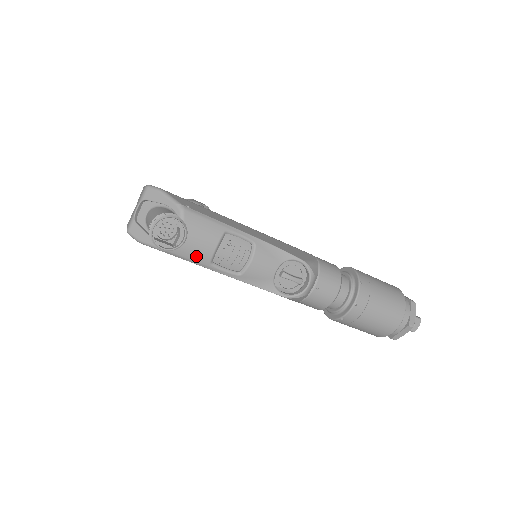
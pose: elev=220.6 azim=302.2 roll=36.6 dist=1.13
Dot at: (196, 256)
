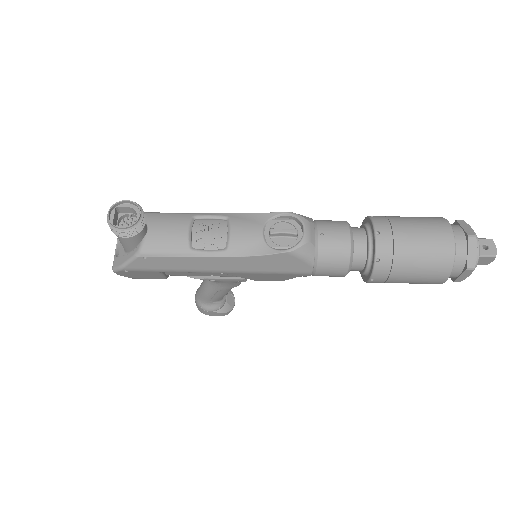
Dot at: (172, 246)
